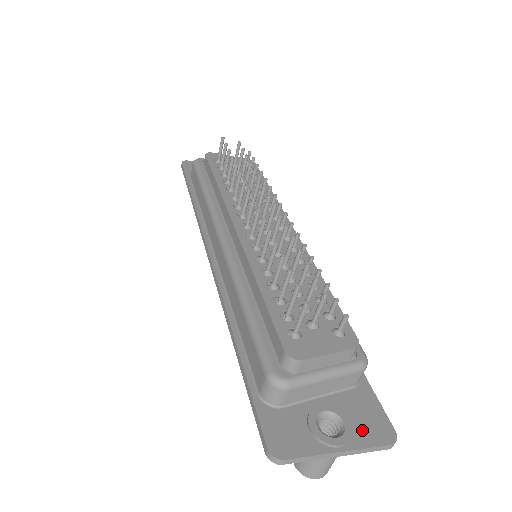
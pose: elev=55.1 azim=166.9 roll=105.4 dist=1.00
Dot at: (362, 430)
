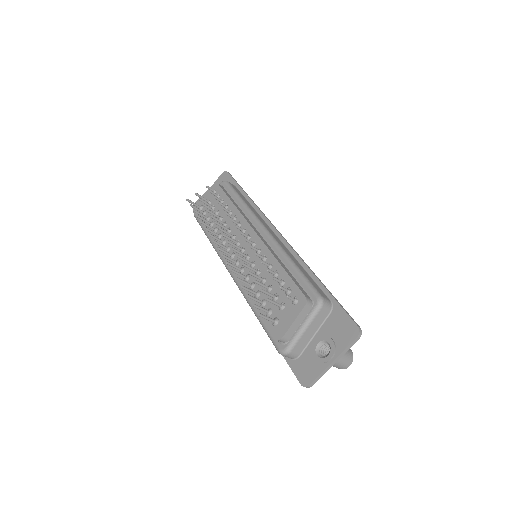
Dot at: (340, 340)
